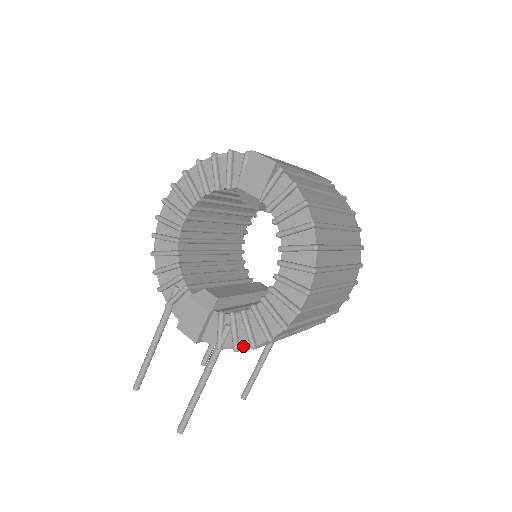
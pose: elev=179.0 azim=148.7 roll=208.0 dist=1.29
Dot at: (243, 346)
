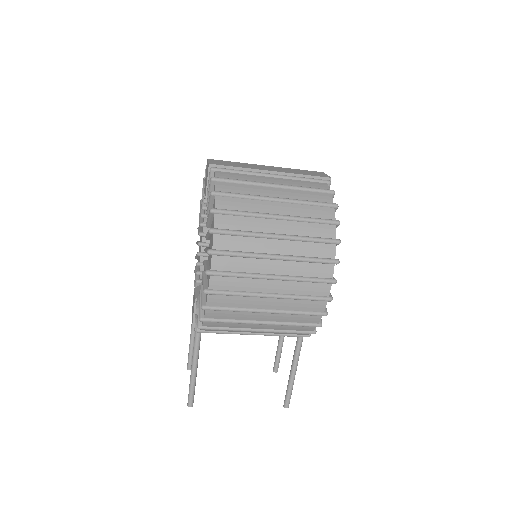
Dot at: occluded
